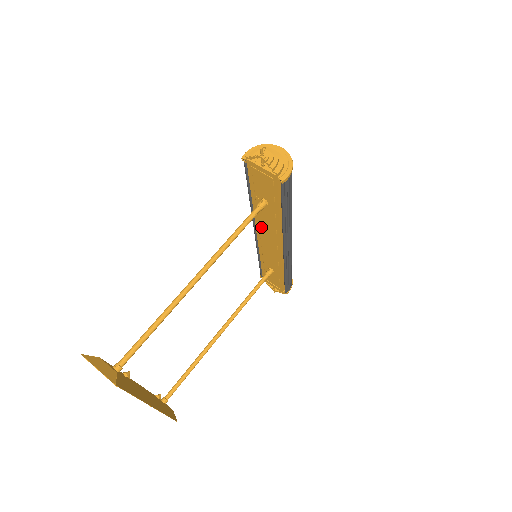
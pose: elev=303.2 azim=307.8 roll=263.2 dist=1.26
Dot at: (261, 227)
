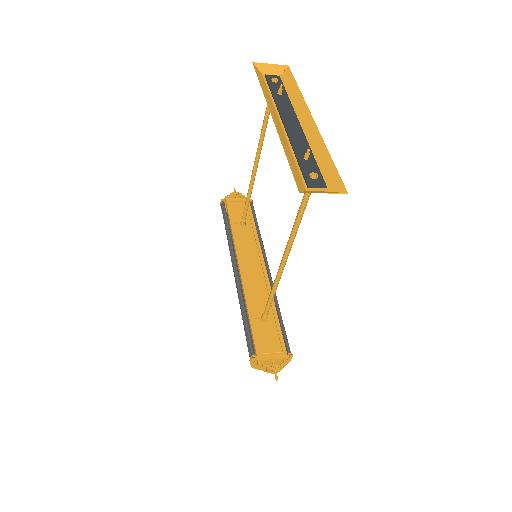
Dot at: (243, 255)
